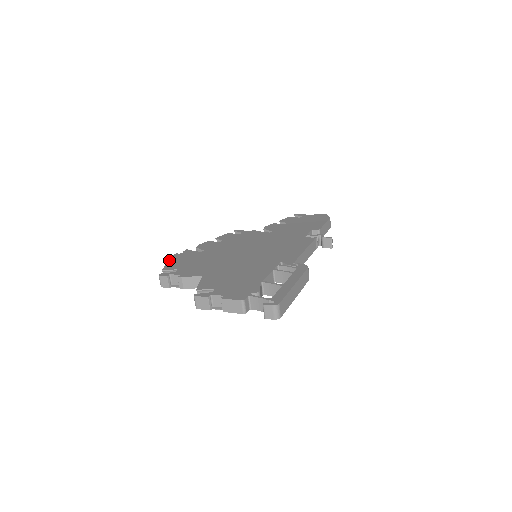
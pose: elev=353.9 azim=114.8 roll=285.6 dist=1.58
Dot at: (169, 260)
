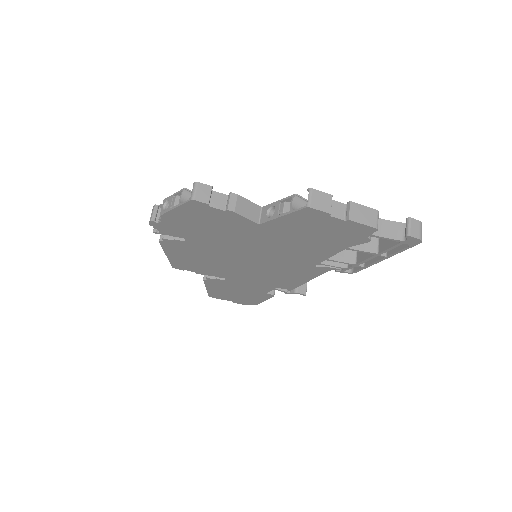
Dot at: (165, 199)
